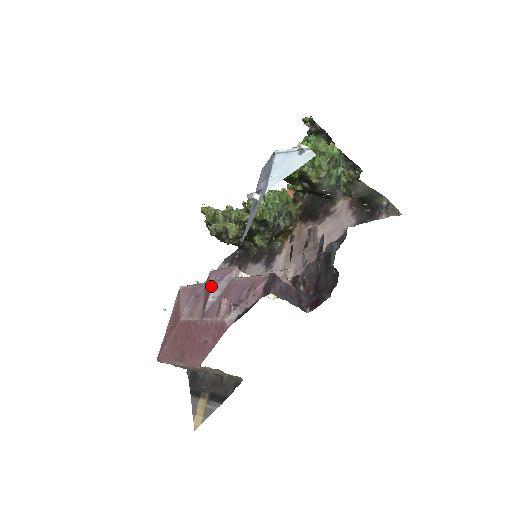
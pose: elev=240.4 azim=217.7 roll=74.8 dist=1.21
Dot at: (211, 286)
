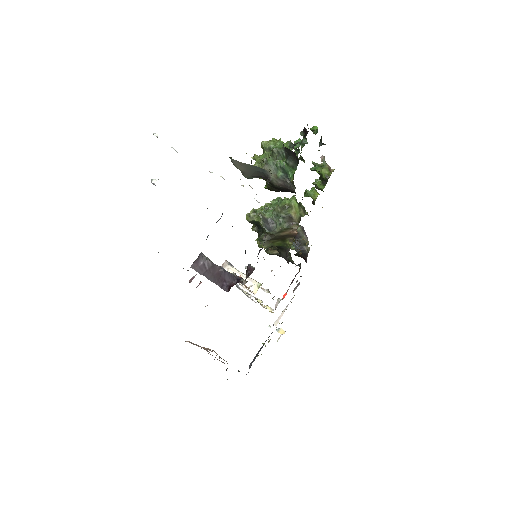
Dot at: occluded
